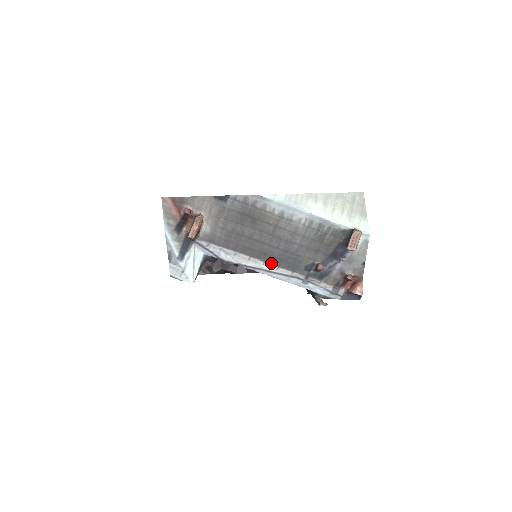
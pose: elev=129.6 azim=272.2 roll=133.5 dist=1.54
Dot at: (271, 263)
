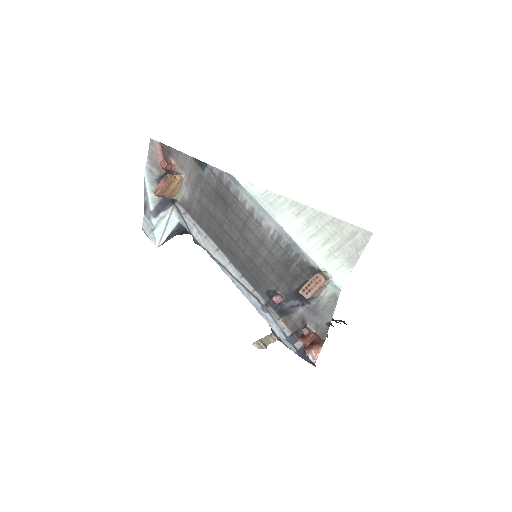
Dot at: (236, 266)
